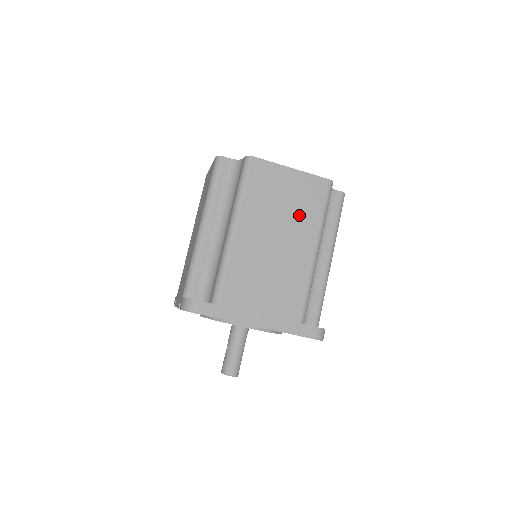
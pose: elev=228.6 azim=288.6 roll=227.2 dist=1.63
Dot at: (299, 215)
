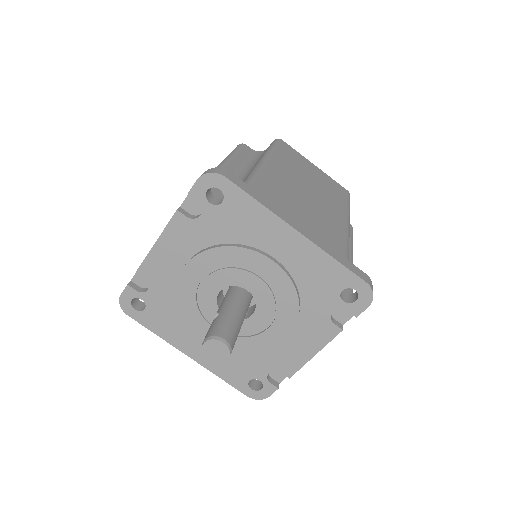
Dot at: (327, 191)
